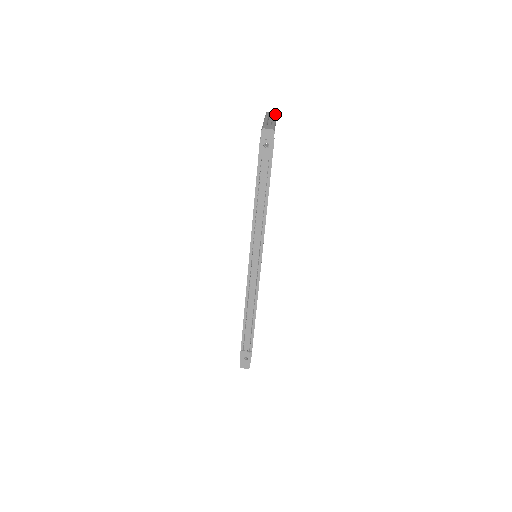
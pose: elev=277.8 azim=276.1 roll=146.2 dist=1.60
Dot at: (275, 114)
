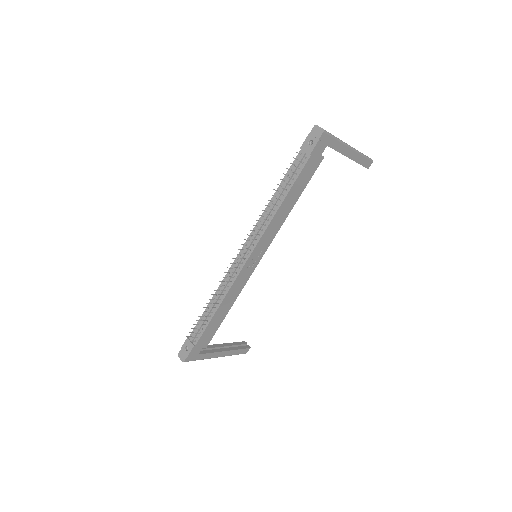
Dot at: (367, 156)
